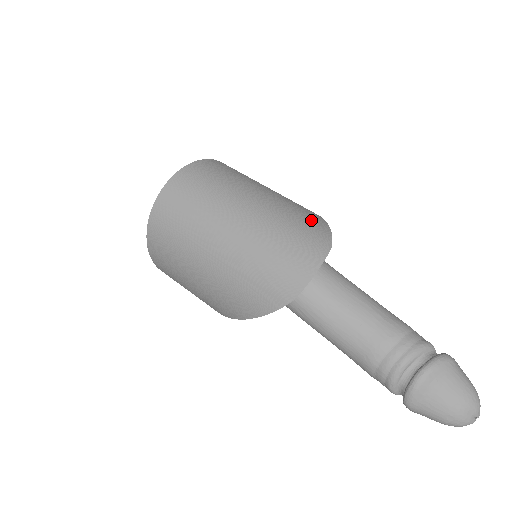
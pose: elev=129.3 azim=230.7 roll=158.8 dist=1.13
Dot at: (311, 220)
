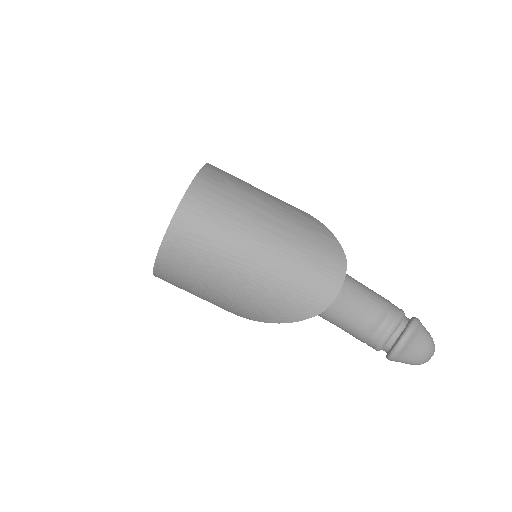
Dot at: (320, 232)
